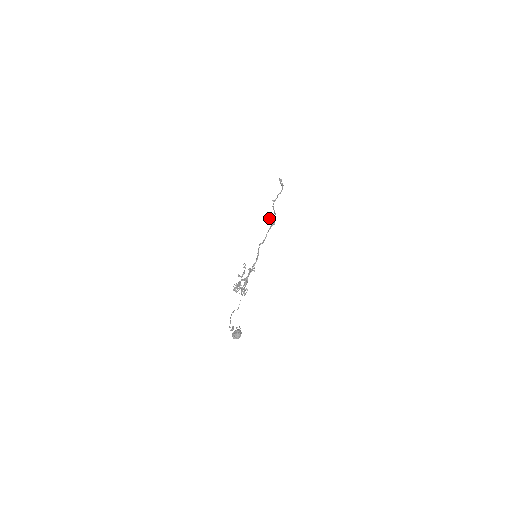
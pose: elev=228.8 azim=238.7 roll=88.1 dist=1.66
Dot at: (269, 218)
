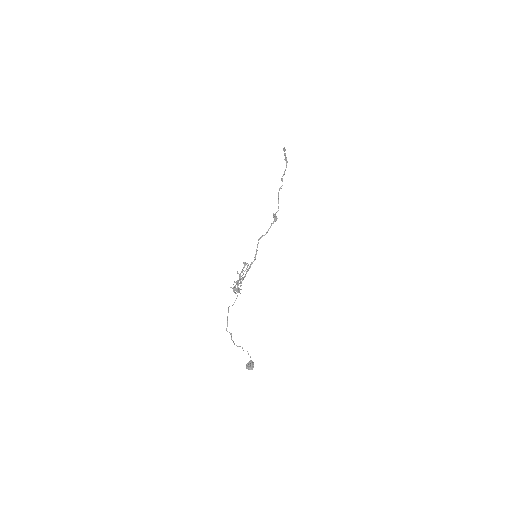
Dot at: (276, 217)
